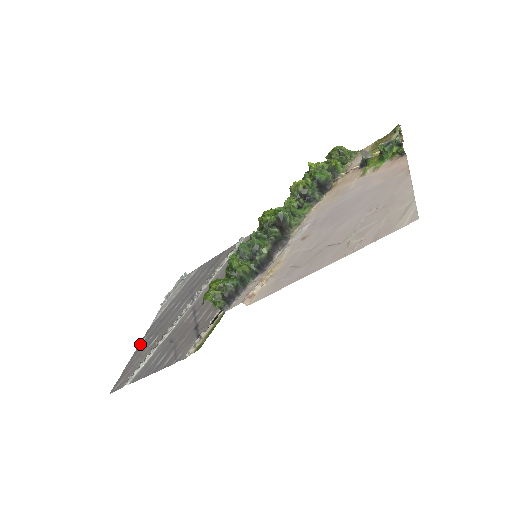
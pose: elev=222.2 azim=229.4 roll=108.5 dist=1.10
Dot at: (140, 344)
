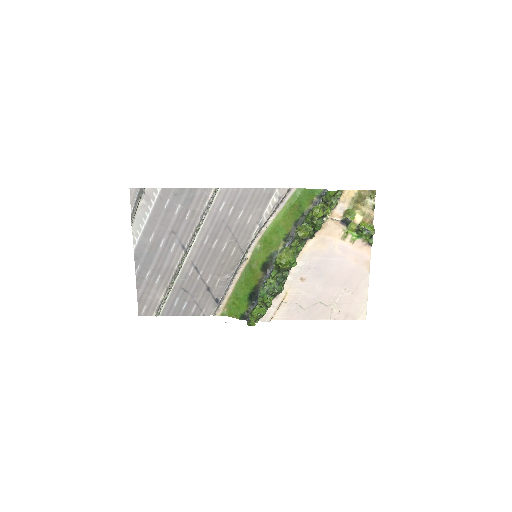
Dot at: (137, 271)
